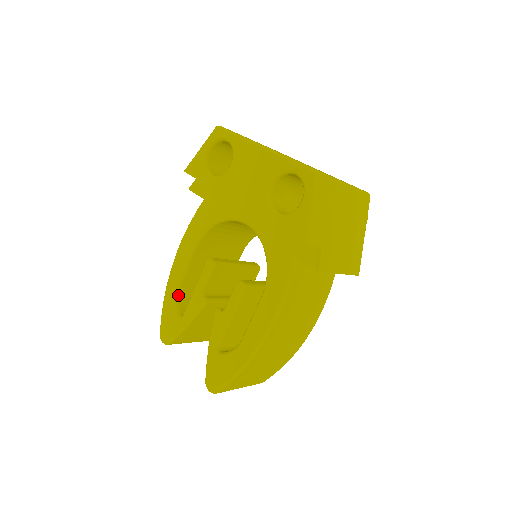
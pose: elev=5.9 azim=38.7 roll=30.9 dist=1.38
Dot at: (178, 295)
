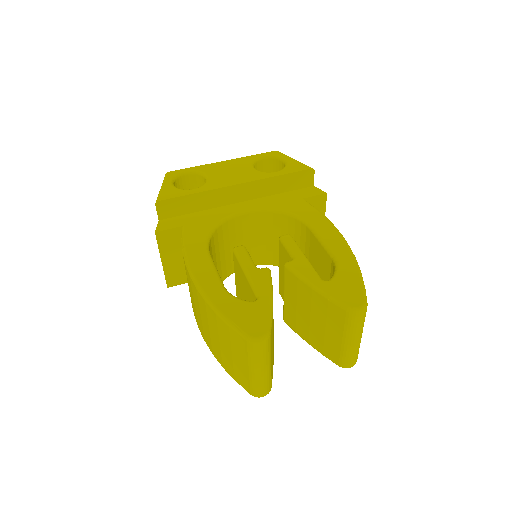
Dot at: (230, 294)
